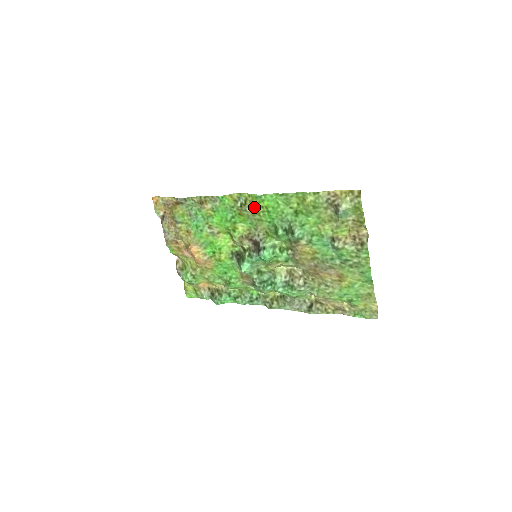
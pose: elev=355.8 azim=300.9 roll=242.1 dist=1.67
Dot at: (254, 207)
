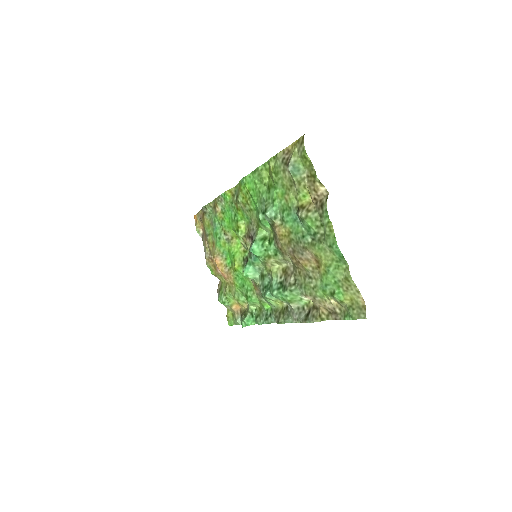
Dot at: (243, 196)
